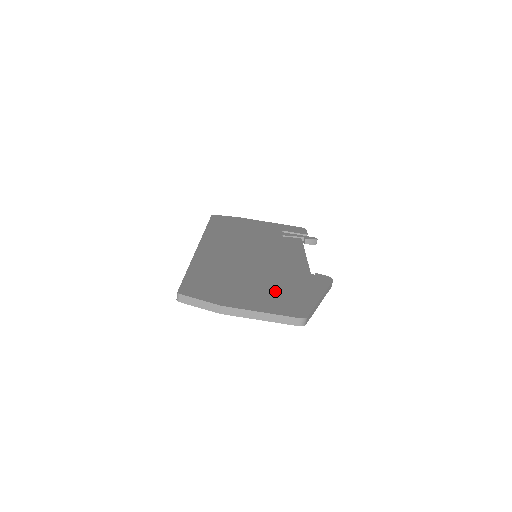
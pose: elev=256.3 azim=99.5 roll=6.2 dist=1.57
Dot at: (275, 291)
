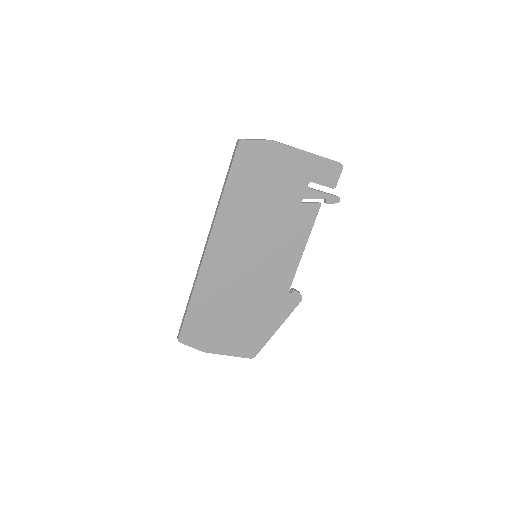
Dot at: (247, 327)
